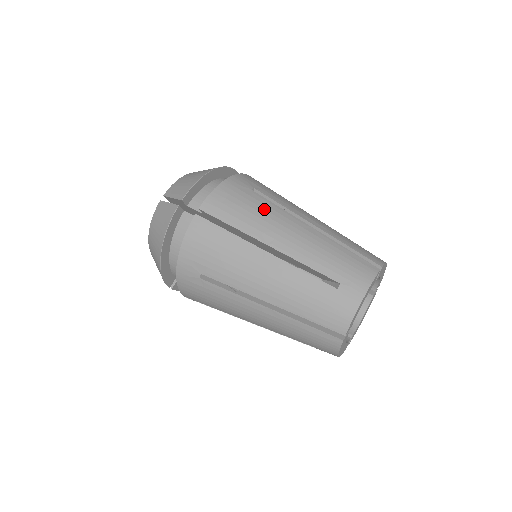
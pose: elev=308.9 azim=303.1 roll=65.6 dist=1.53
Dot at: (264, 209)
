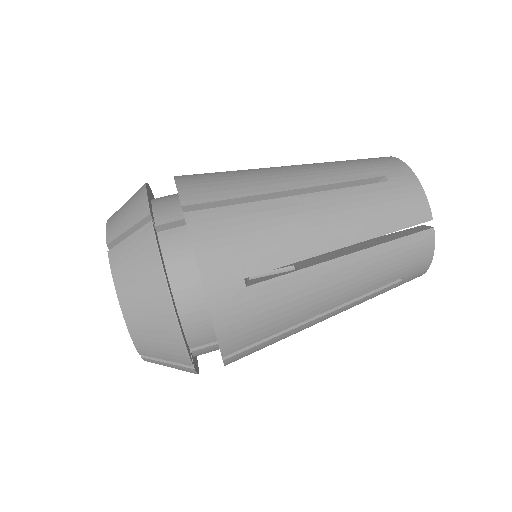
Dot at: (246, 172)
